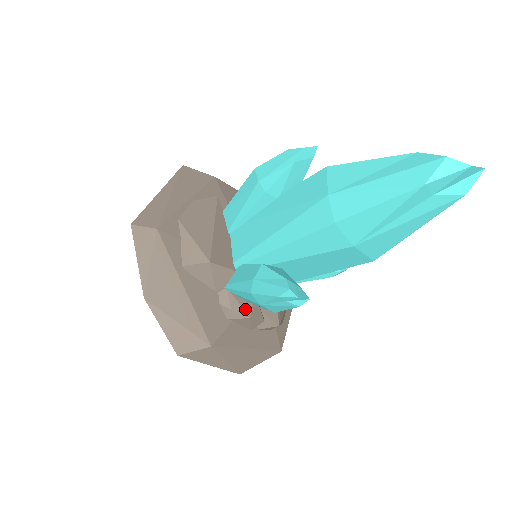
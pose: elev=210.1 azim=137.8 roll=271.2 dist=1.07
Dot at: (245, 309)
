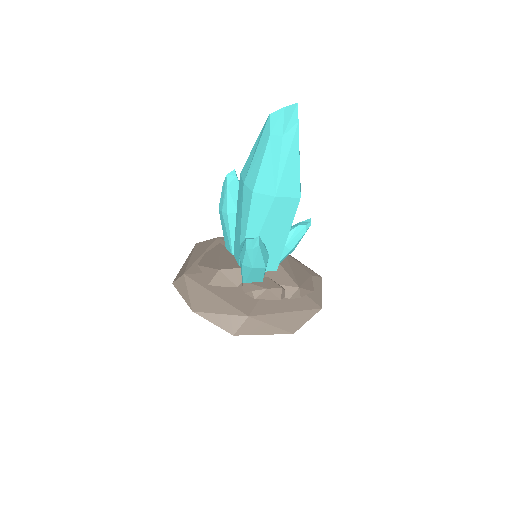
Dot at: (262, 286)
